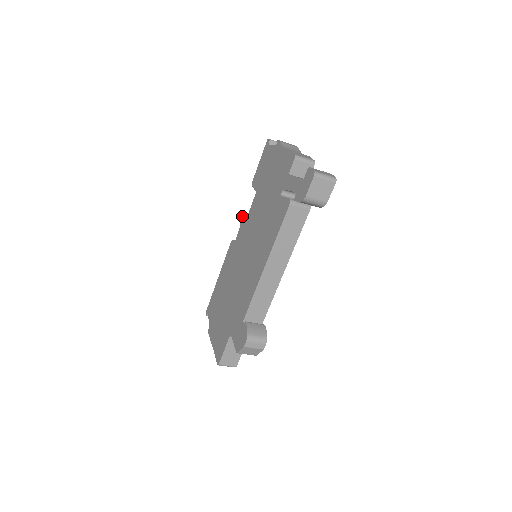
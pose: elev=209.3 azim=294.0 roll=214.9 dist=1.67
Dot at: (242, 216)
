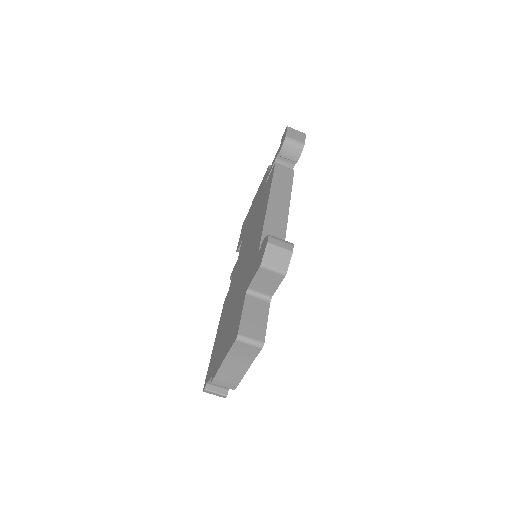
Dot at: (232, 271)
